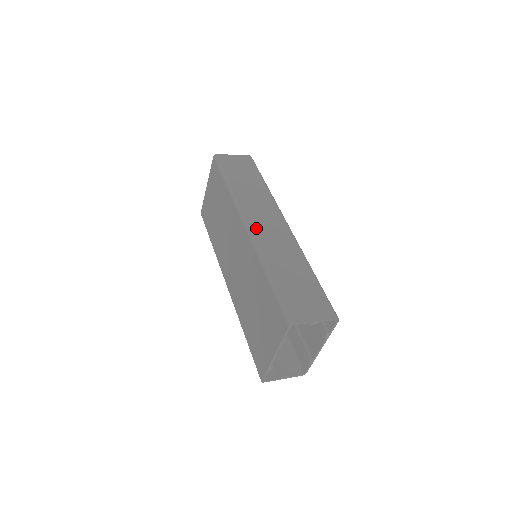
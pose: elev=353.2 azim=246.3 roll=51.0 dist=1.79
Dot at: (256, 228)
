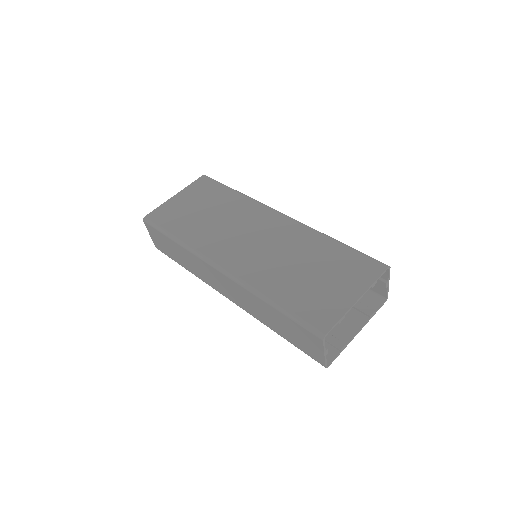
Dot at: occluded
